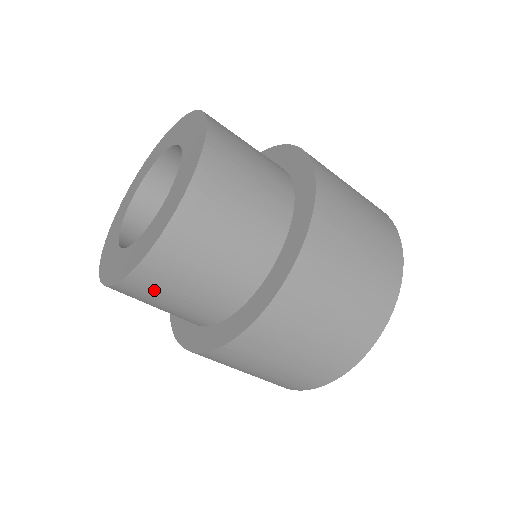
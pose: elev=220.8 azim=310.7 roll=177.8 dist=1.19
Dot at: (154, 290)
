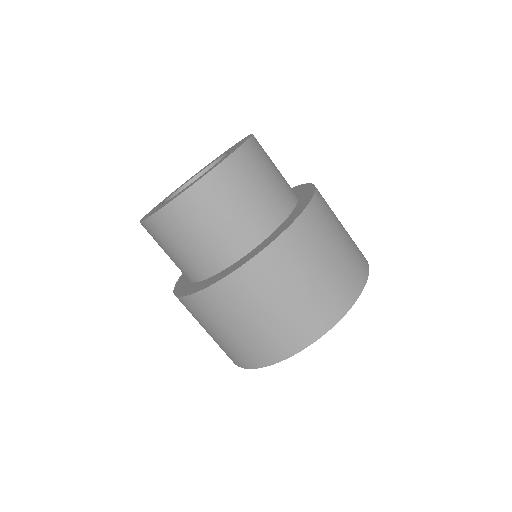
Dot at: (197, 212)
